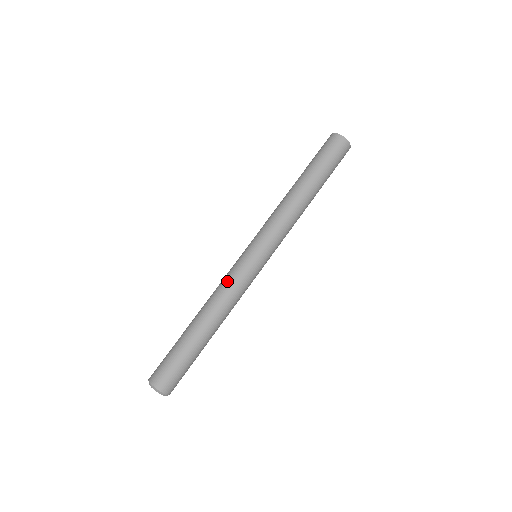
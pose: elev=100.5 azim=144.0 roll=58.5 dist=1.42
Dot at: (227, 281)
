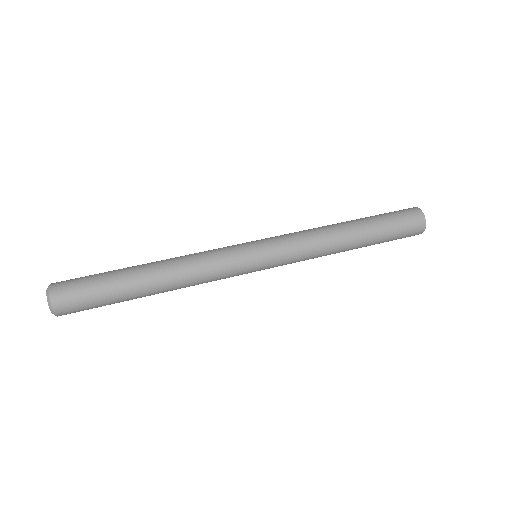
Dot at: (208, 251)
